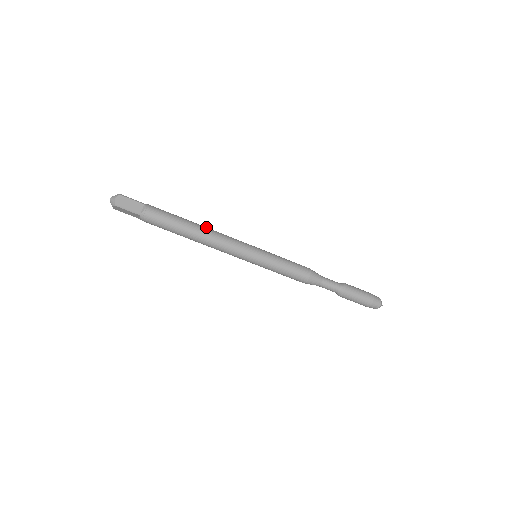
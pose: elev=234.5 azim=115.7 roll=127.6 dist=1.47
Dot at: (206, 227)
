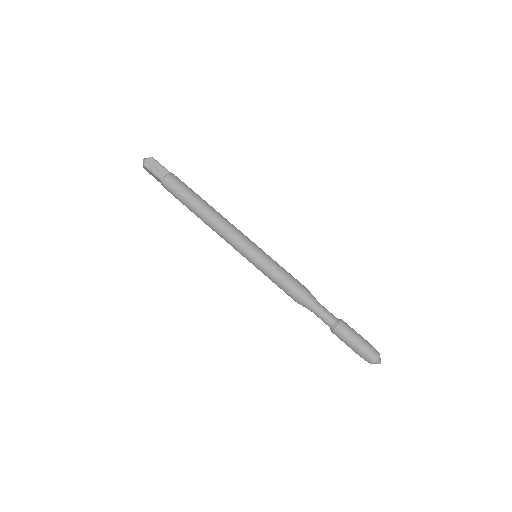
Dot at: occluded
